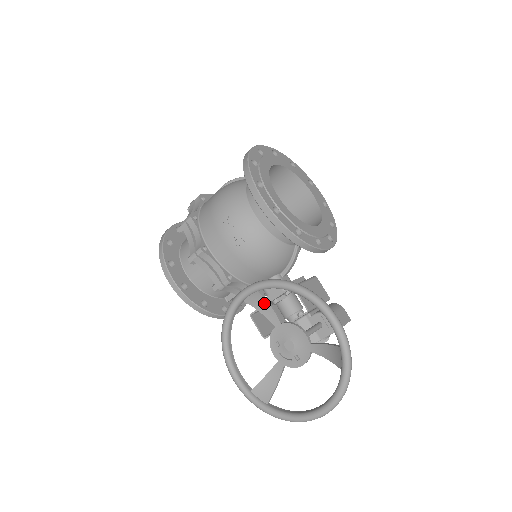
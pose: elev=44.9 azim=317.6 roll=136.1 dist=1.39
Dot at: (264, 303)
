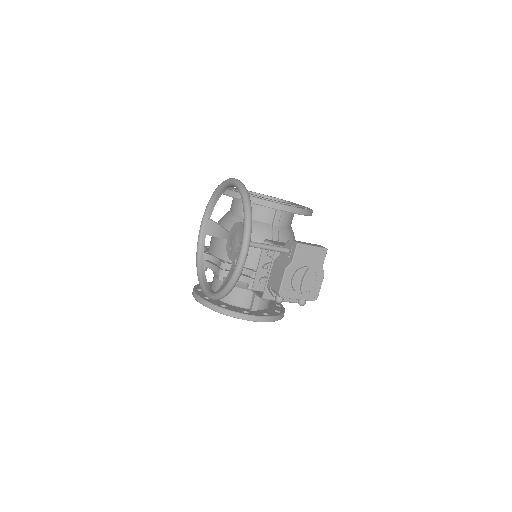
Dot at: (216, 227)
